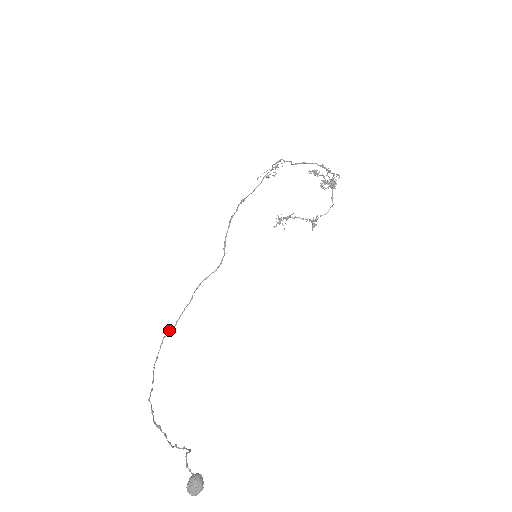
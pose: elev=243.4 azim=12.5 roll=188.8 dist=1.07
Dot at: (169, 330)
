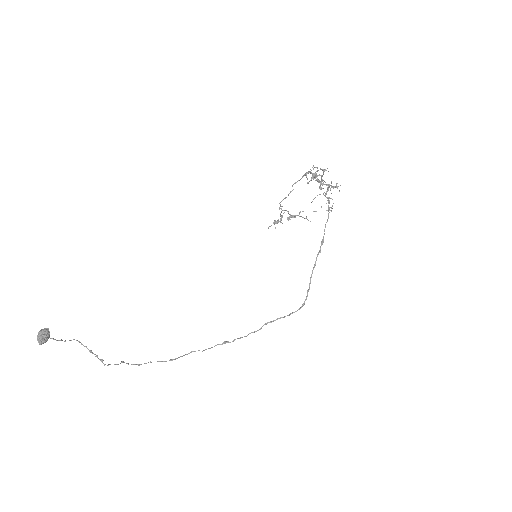
Dot at: (223, 342)
